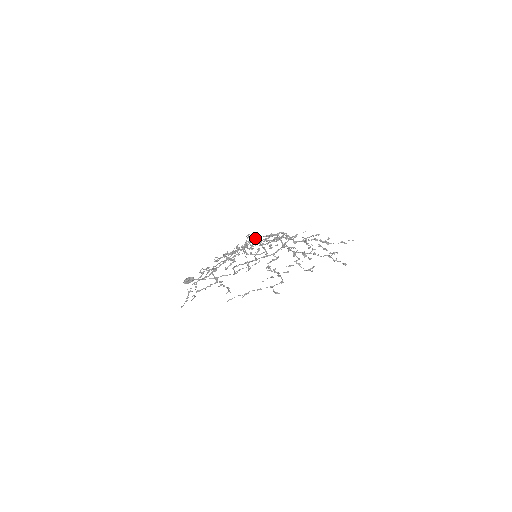
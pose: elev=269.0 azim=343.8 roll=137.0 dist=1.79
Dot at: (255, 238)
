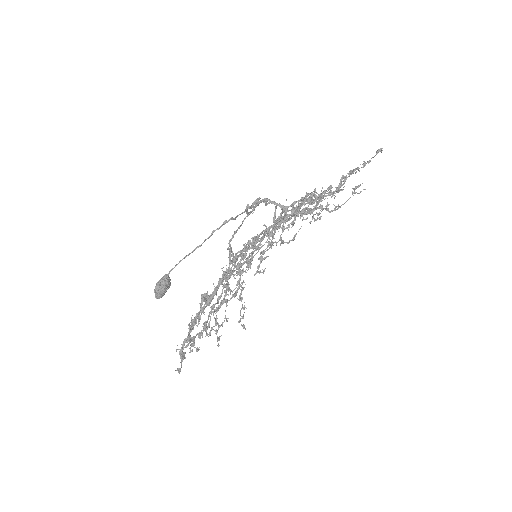
Dot at: occluded
